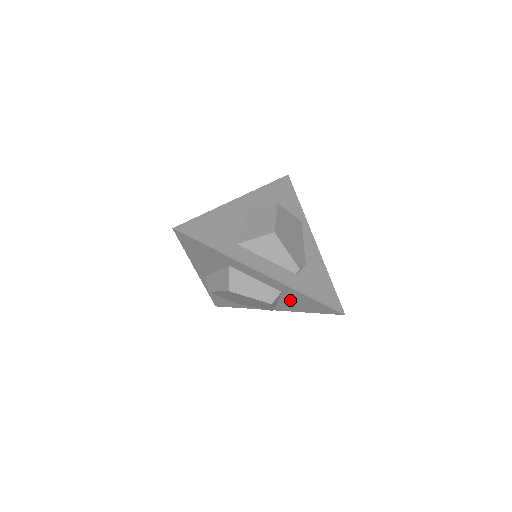
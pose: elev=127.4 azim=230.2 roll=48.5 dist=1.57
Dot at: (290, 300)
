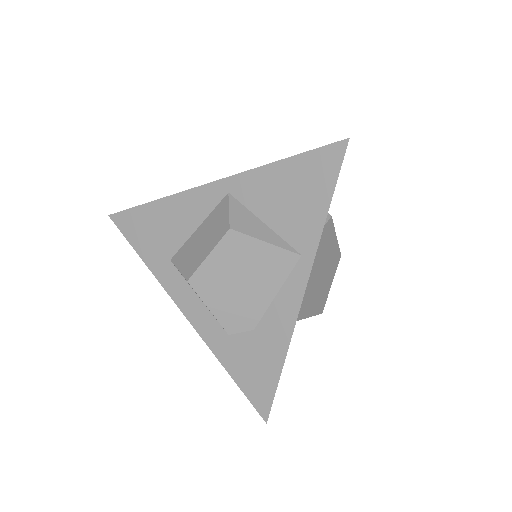
Dot at: occluded
